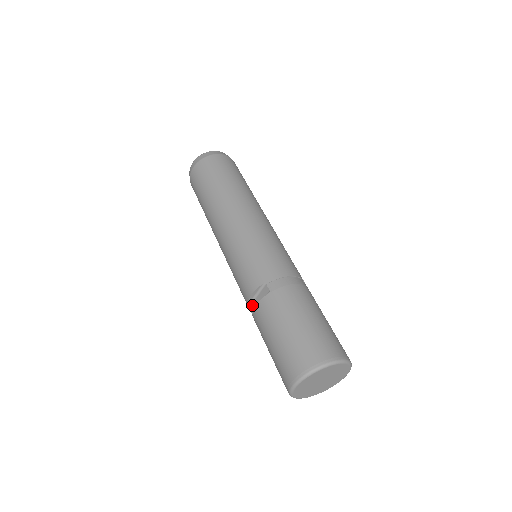
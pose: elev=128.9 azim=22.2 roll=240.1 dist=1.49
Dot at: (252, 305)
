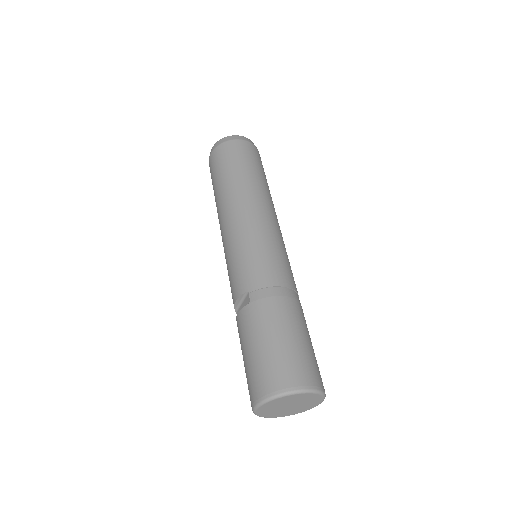
Dot at: (238, 311)
